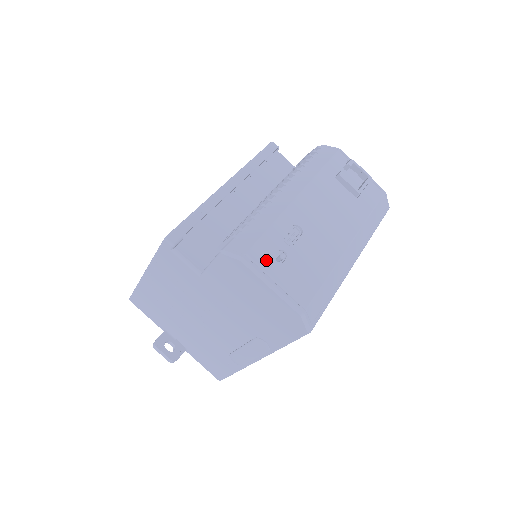
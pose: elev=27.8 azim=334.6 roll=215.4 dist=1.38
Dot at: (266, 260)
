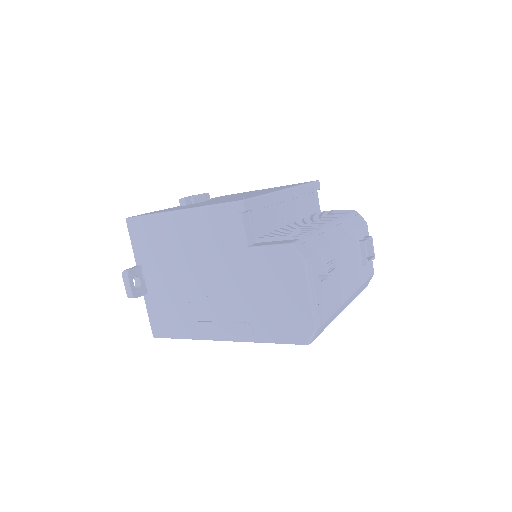
Dot at: (316, 272)
